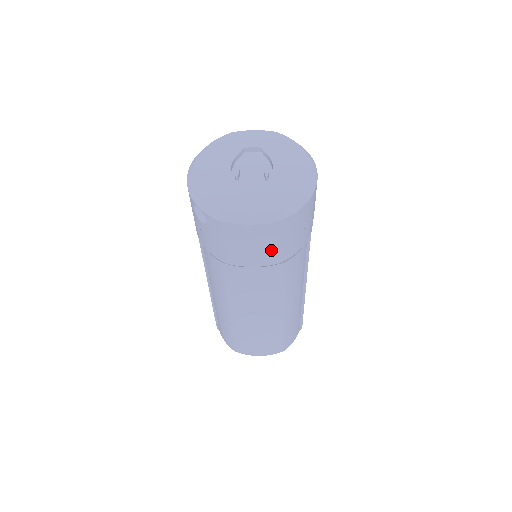
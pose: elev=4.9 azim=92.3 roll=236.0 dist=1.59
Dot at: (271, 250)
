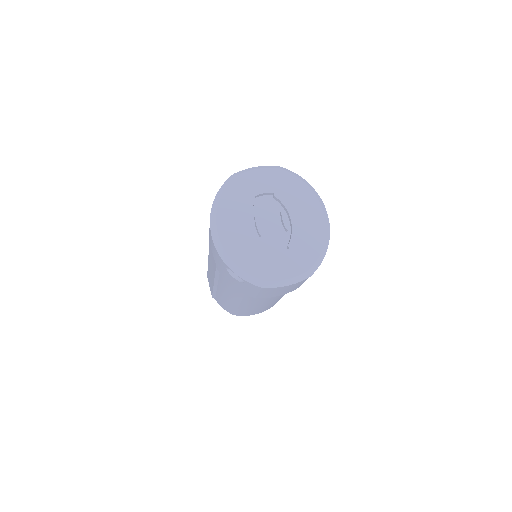
Dot at: (296, 287)
